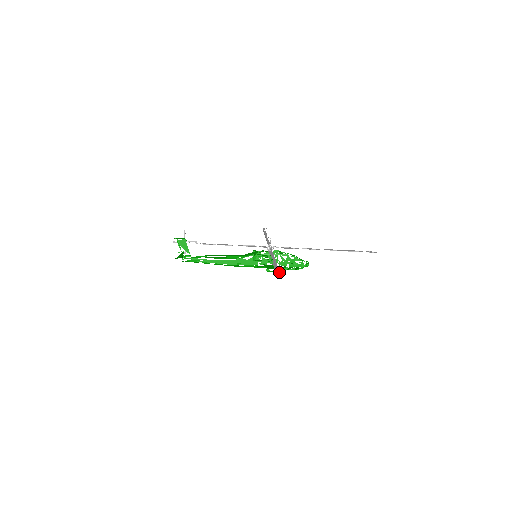
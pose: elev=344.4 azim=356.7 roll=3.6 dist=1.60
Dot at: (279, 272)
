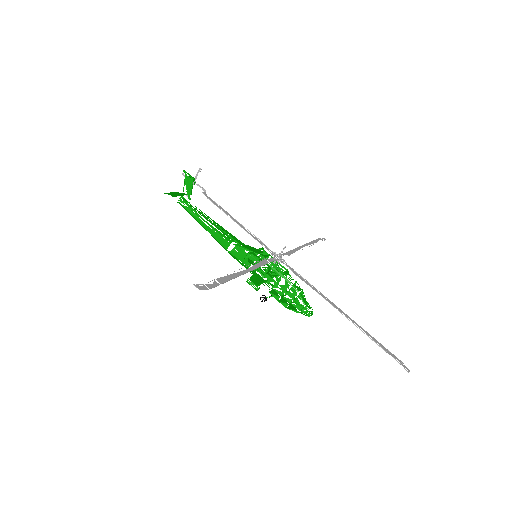
Dot at: (211, 288)
